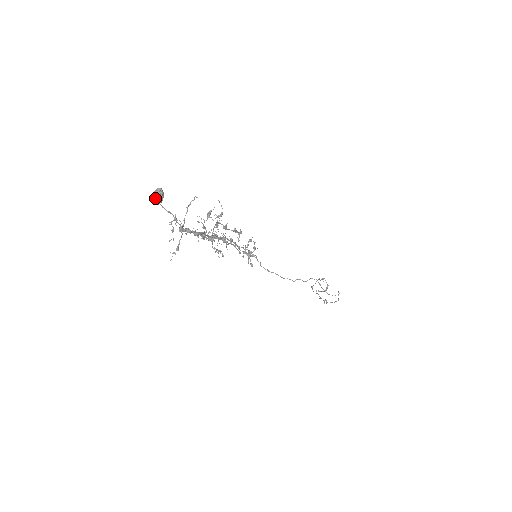
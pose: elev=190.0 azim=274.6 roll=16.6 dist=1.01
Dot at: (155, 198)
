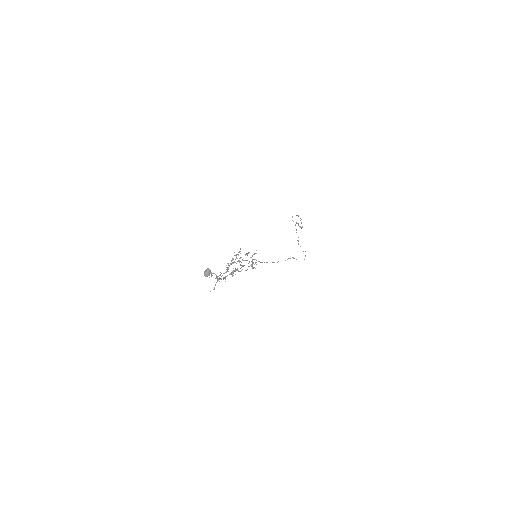
Dot at: (206, 276)
